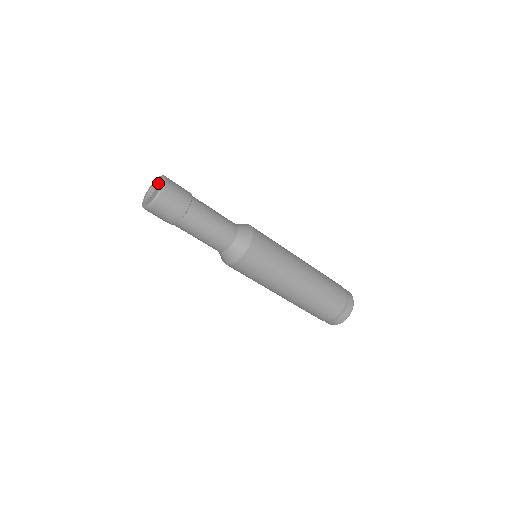
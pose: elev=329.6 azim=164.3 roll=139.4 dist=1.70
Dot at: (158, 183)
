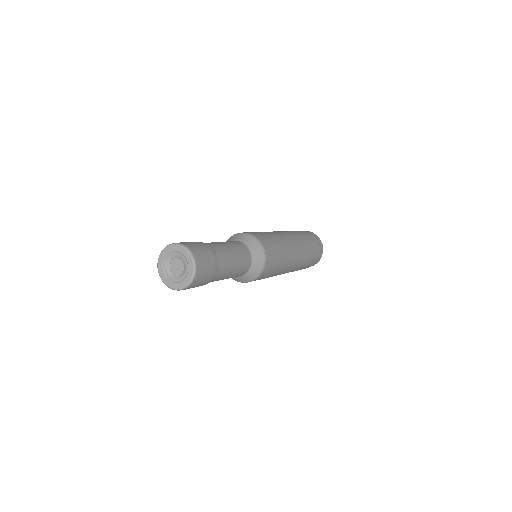
Dot at: (173, 255)
